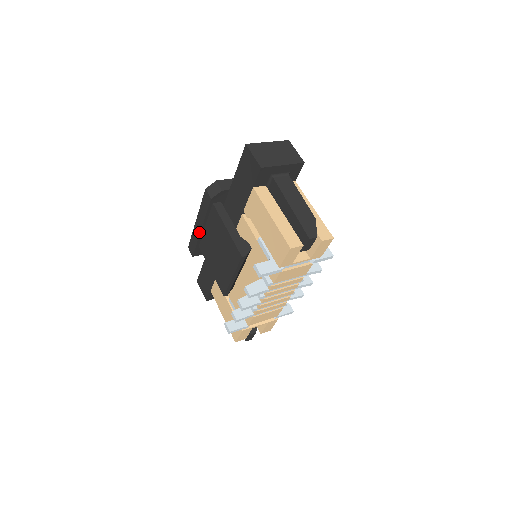
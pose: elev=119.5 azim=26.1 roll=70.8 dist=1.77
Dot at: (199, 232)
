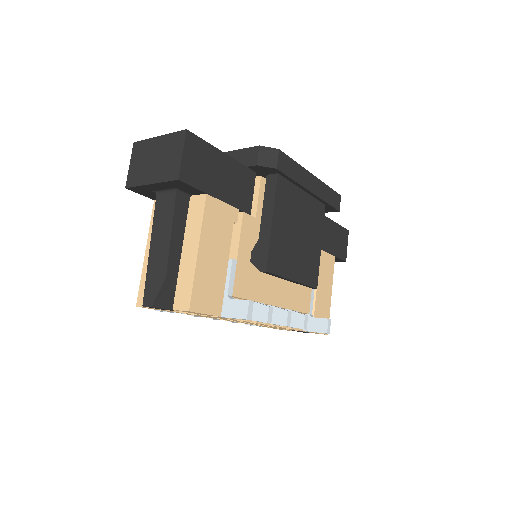
Dot at: occluded
